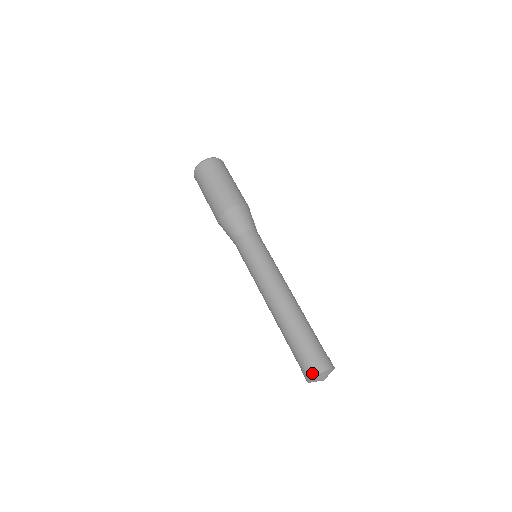
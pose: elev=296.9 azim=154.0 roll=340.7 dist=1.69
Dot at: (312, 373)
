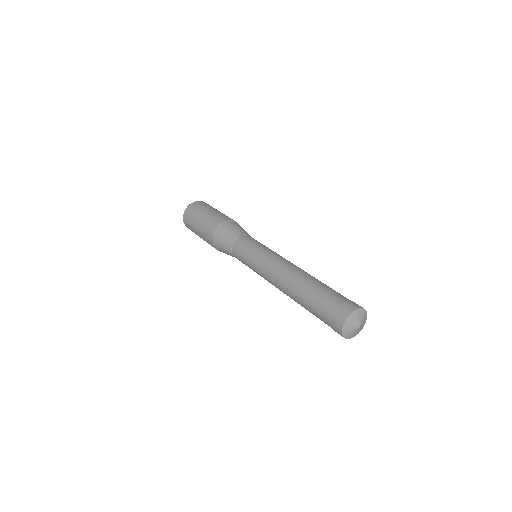
Dot at: (353, 306)
